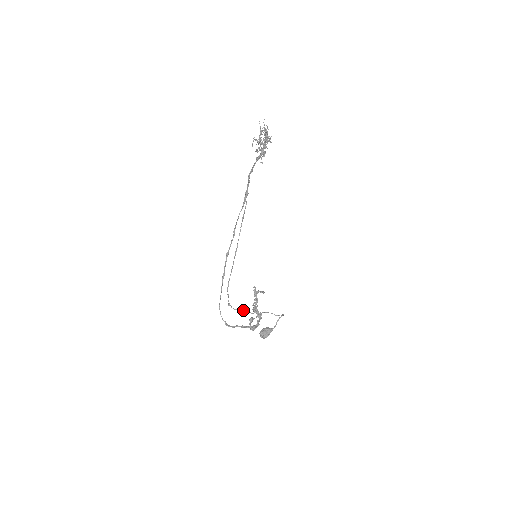
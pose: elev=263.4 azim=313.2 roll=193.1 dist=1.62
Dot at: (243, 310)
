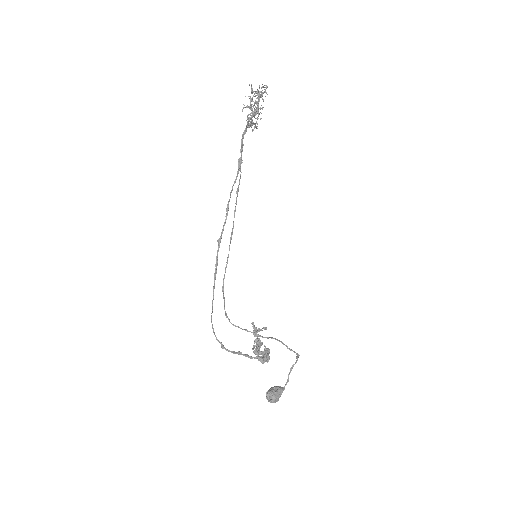
Dot at: (246, 329)
